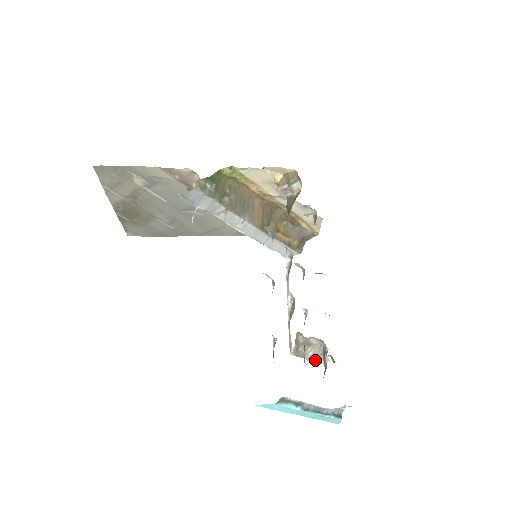
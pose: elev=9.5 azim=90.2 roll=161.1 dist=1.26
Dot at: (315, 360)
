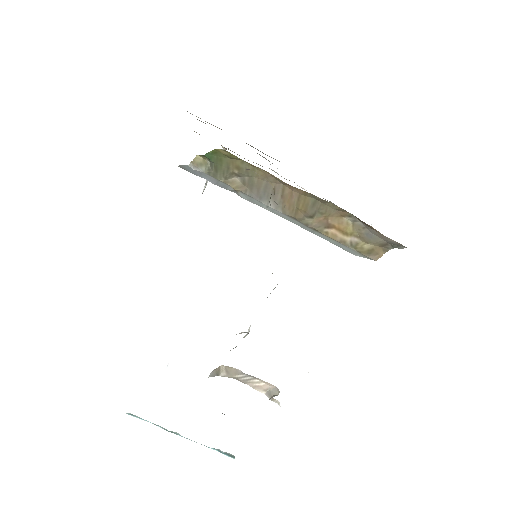
Dot at: (264, 392)
